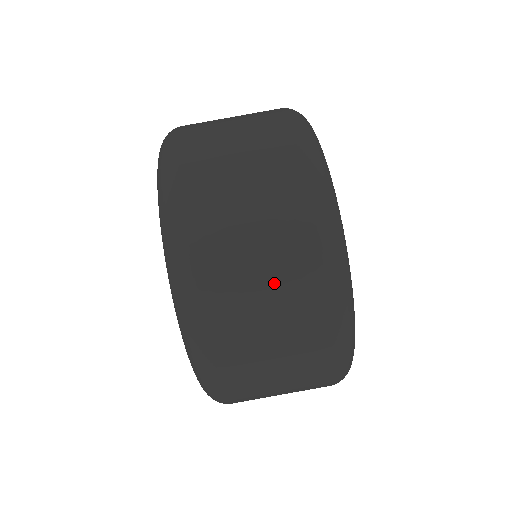
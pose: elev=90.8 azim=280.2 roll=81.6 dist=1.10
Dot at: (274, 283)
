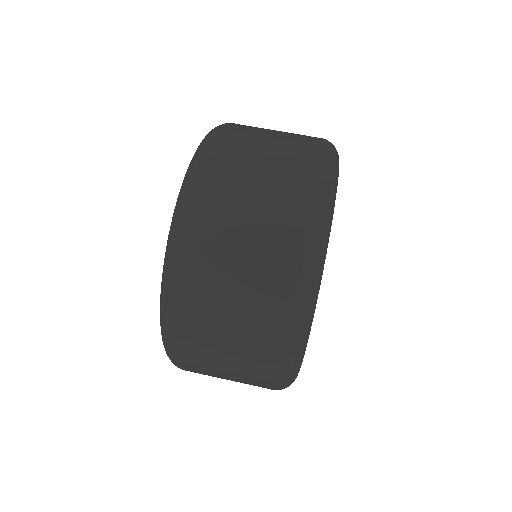
Dot at: (245, 299)
